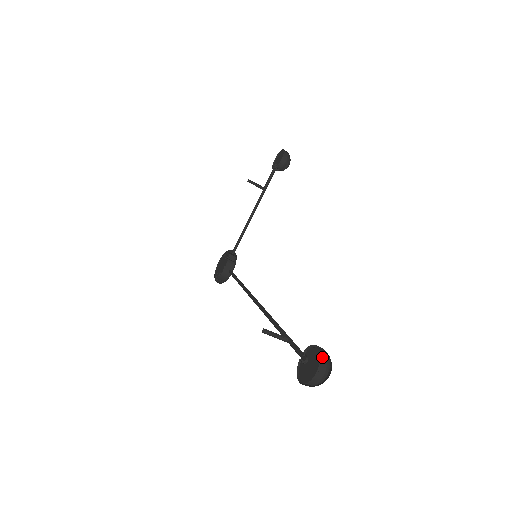
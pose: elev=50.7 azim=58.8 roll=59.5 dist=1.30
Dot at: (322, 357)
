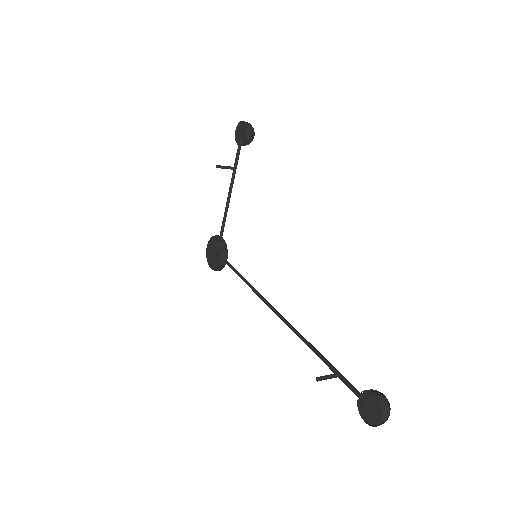
Dot at: (383, 405)
